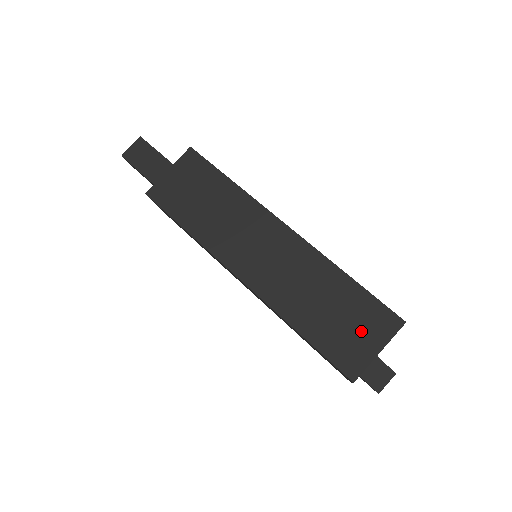
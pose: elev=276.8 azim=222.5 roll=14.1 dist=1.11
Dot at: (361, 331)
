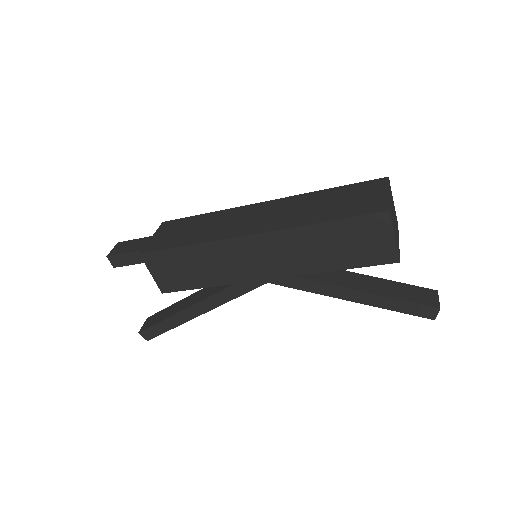
Dot at: (365, 195)
